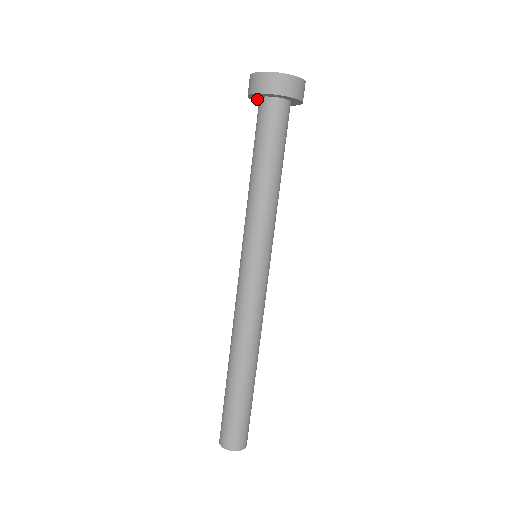
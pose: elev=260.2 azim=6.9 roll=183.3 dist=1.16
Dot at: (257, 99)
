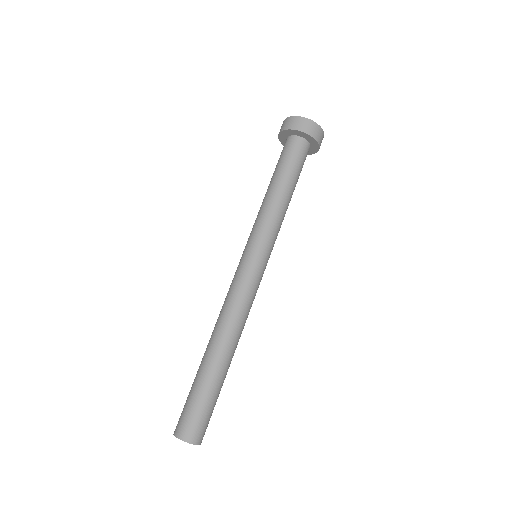
Dot at: (285, 135)
